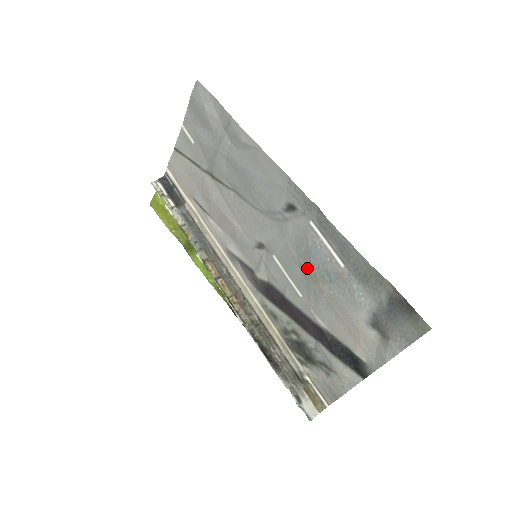
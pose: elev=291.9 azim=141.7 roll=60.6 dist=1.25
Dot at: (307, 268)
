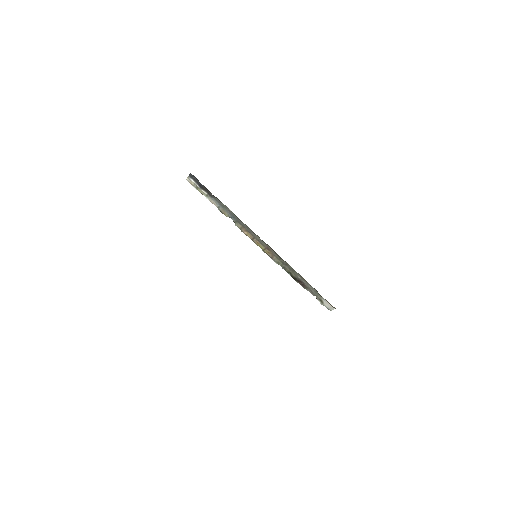
Dot at: occluded
